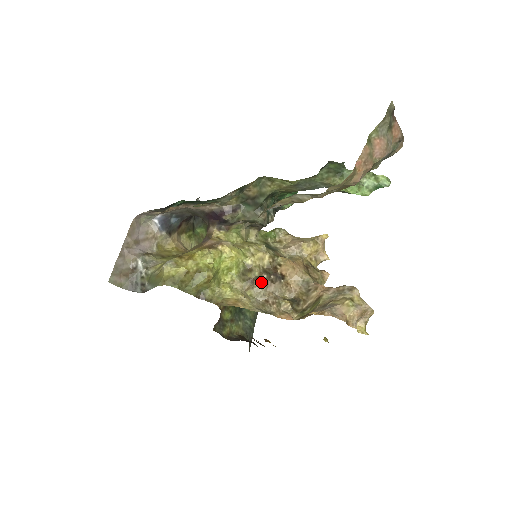
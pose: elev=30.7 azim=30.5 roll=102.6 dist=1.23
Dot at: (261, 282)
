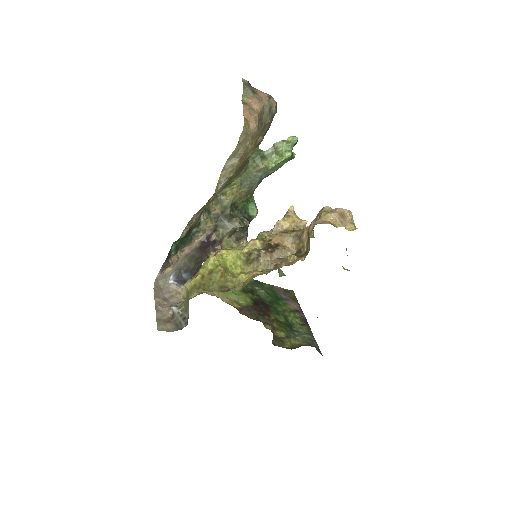
Dot at: (264, 257)
